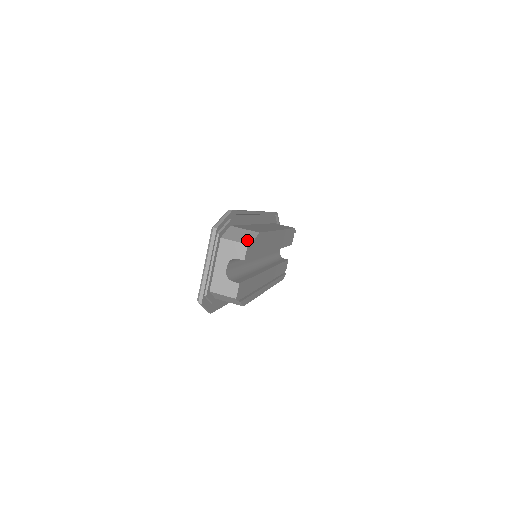
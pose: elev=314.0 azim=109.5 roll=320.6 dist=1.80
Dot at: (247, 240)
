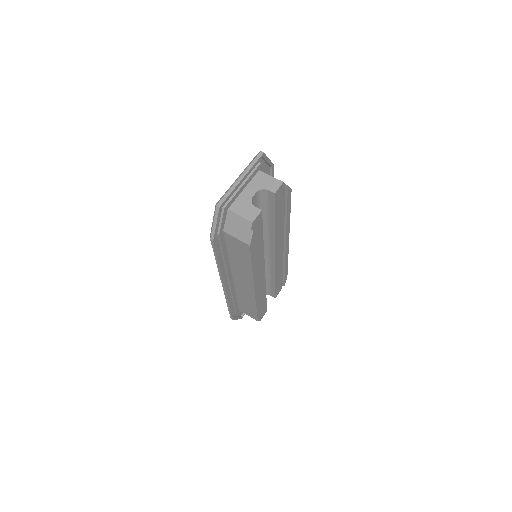
Dot at: occluded
